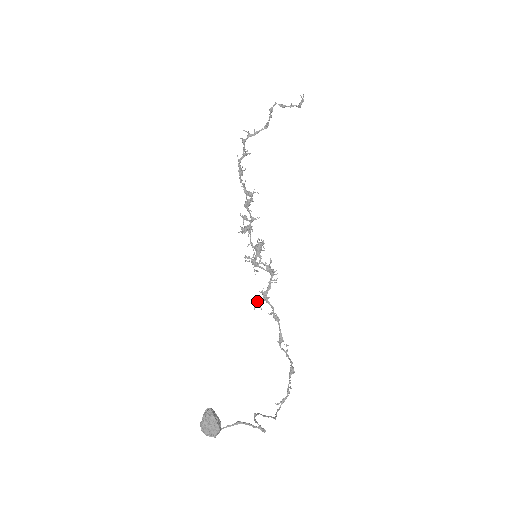
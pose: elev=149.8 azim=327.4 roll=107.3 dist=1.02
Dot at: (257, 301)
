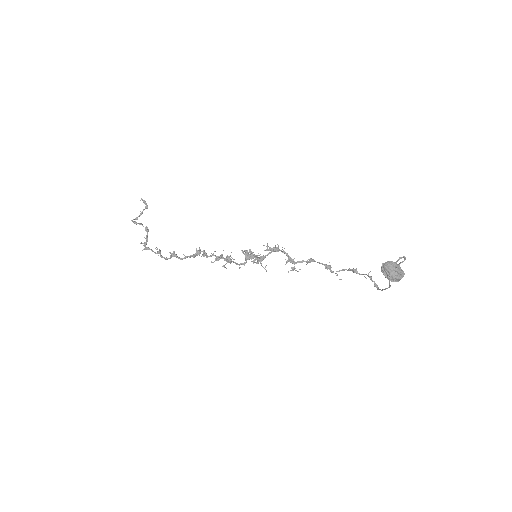
Dot at: (292, 270)
